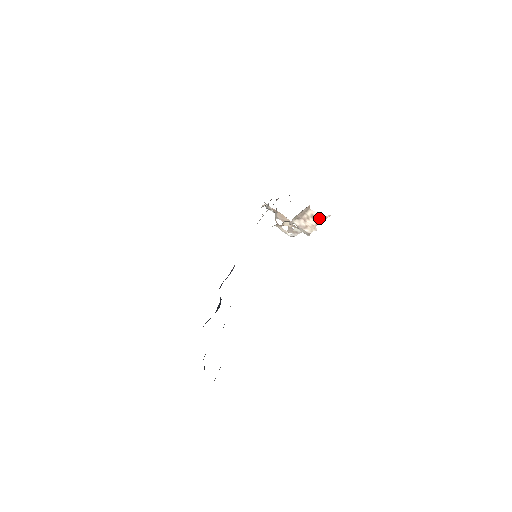
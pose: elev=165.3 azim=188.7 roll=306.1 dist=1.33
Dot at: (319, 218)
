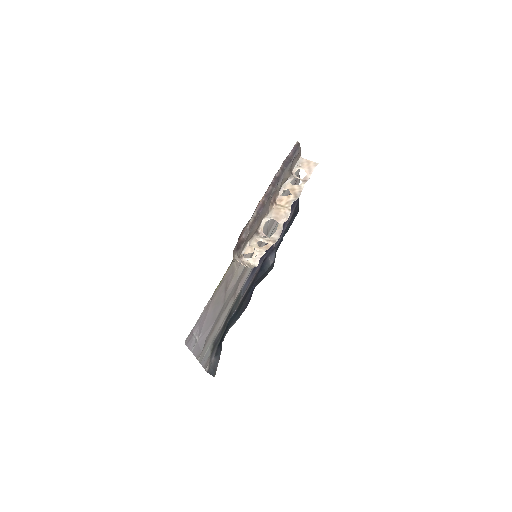
Dot at: (245, 266)
